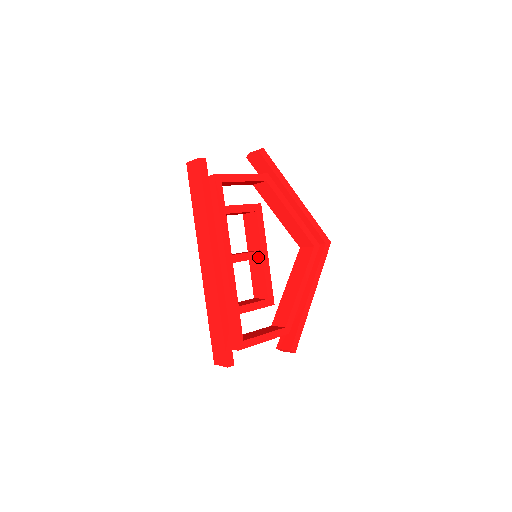
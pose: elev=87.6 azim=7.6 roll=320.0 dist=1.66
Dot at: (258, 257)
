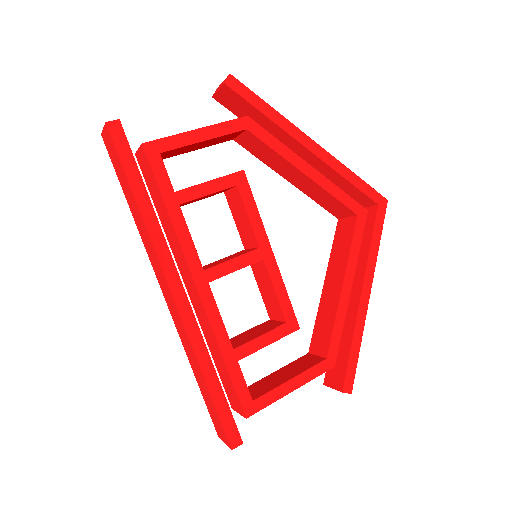
Dot at: (255, 260)
